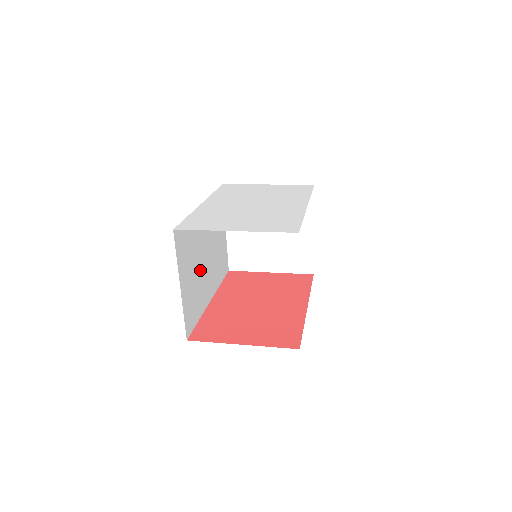
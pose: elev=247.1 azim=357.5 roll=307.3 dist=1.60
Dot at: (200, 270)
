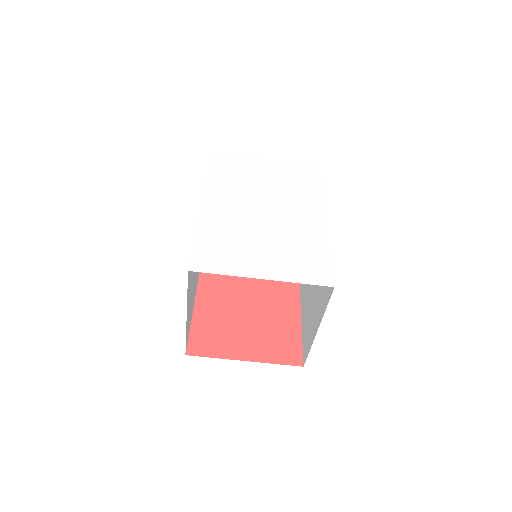
Dot at: (195, 273)
